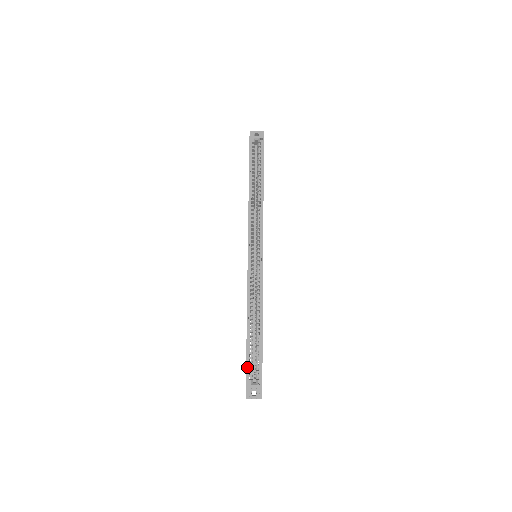
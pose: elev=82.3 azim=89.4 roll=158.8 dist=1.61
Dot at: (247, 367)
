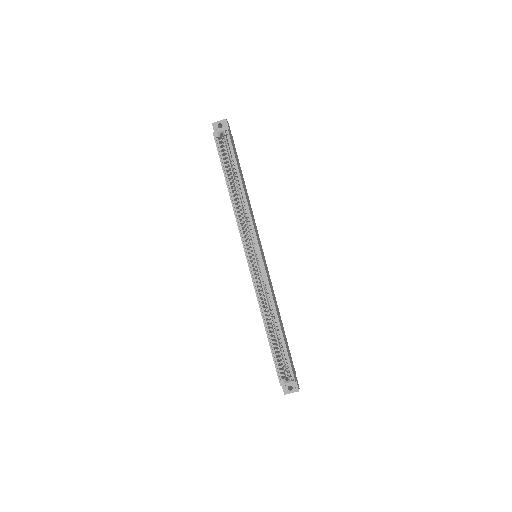
Dot at: (276, 368)
